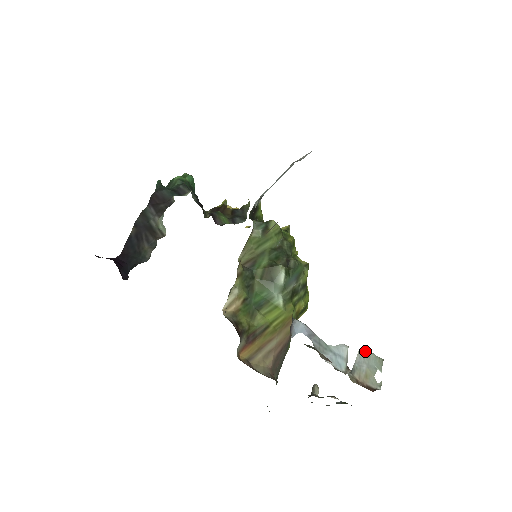
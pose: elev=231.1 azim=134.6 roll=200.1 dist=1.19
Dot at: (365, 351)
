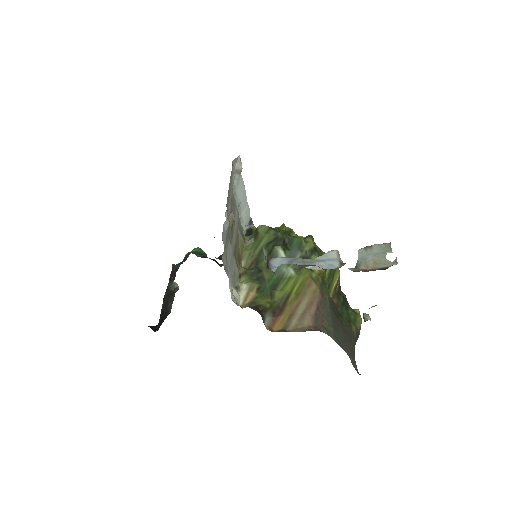
Dot at: (366, 247)
